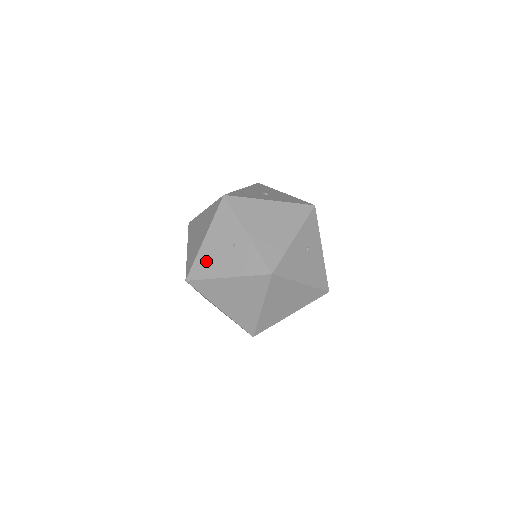
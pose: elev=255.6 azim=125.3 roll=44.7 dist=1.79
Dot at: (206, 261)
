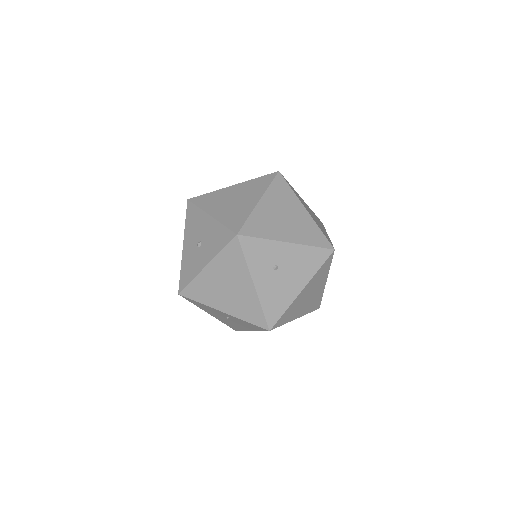
Dot at: occluded
